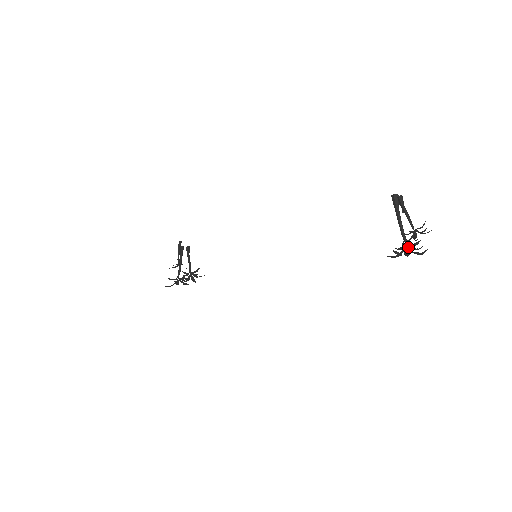
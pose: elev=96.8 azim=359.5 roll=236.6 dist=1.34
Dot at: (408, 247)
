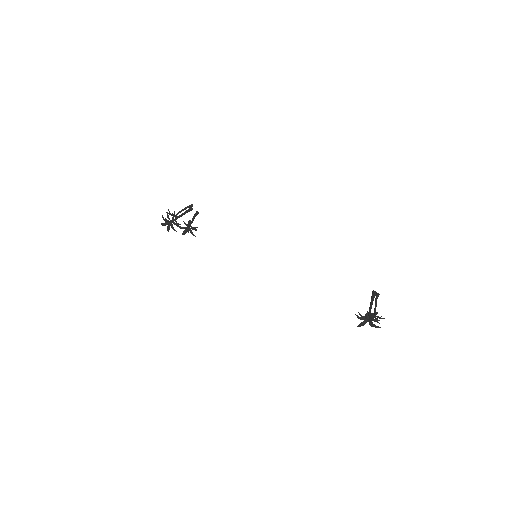
Dot at: occluded
